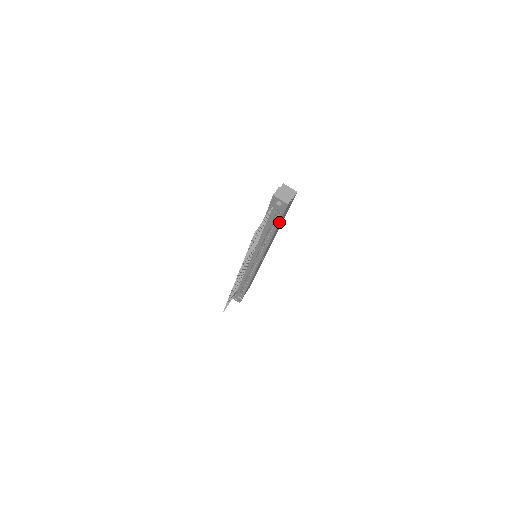
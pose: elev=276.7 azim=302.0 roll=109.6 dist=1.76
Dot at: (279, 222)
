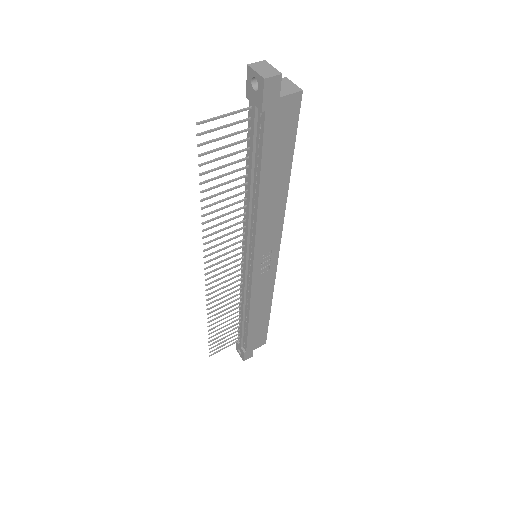
Dot at: (262, 143)
